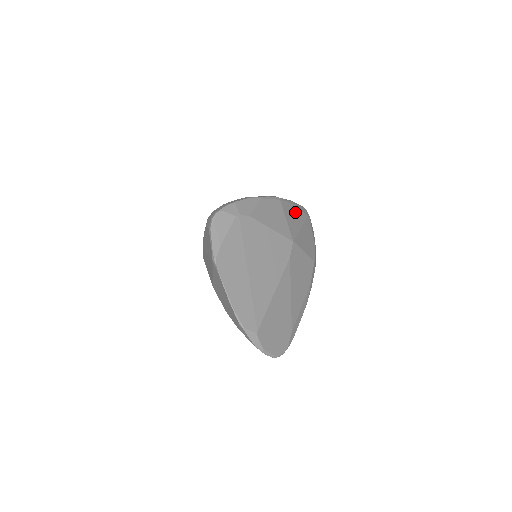
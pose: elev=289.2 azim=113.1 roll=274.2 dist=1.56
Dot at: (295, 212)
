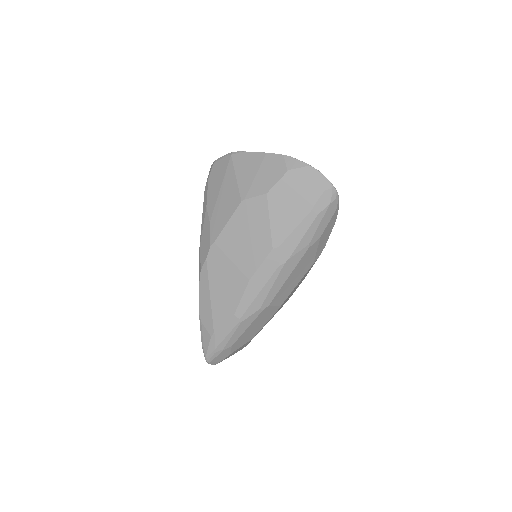
Dot at: occluded
